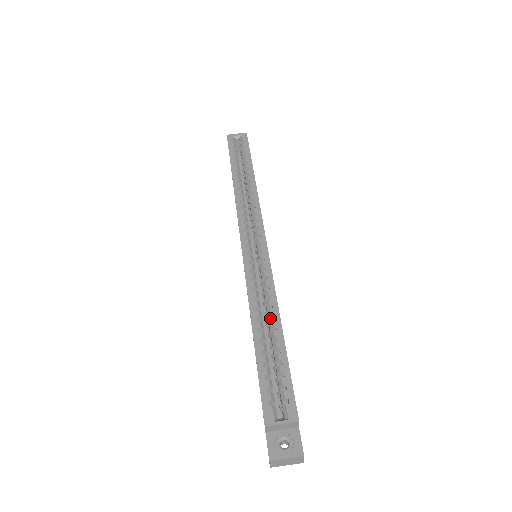
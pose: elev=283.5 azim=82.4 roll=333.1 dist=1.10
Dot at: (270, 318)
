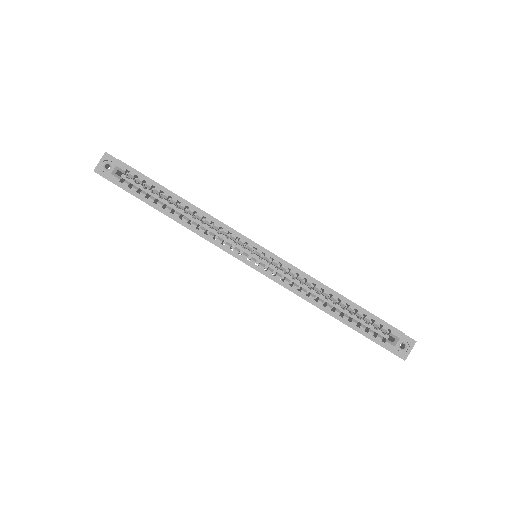
Dot at: (327, 296)
